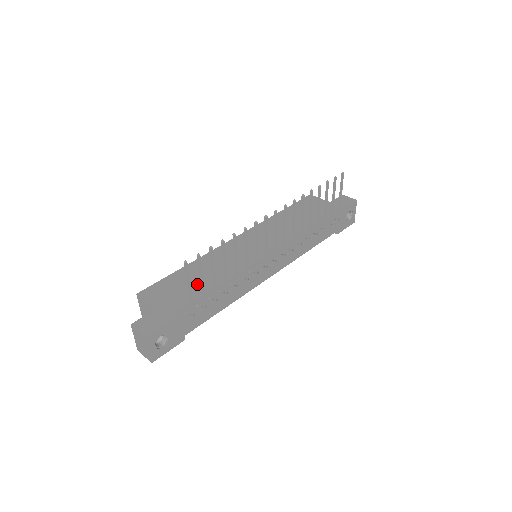
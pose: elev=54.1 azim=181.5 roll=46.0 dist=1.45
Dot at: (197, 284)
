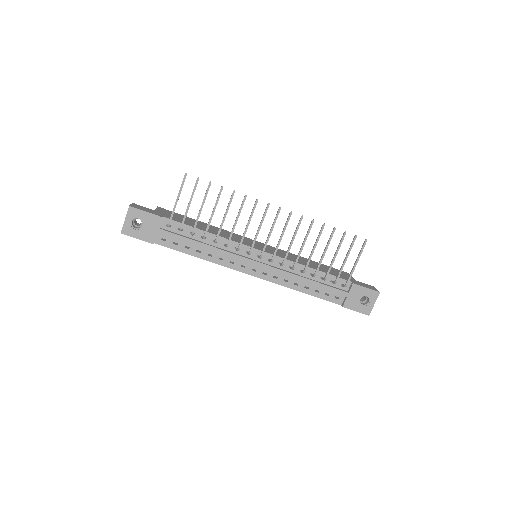
Dot at: (194, 224)
